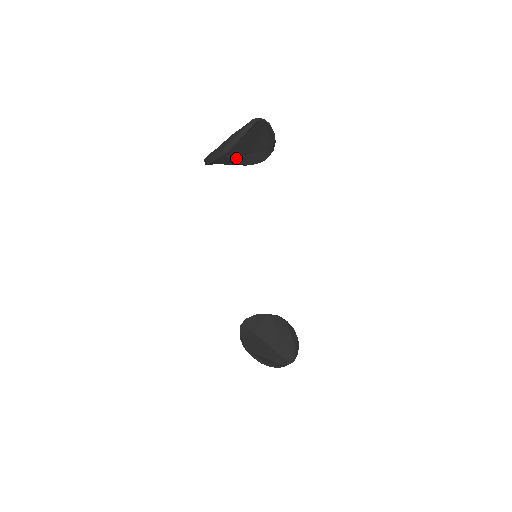
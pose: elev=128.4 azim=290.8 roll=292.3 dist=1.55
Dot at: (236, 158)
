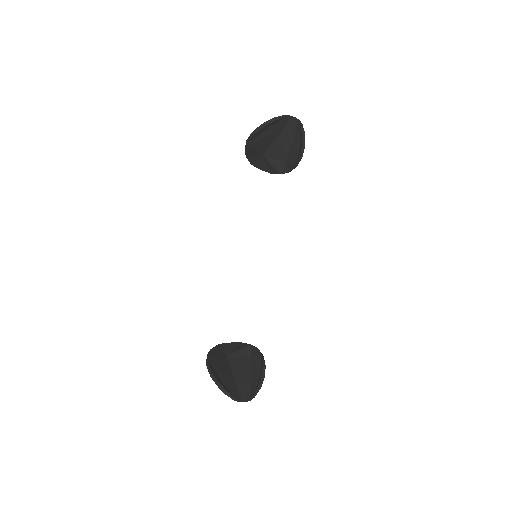
Dot at: (274, 162)
